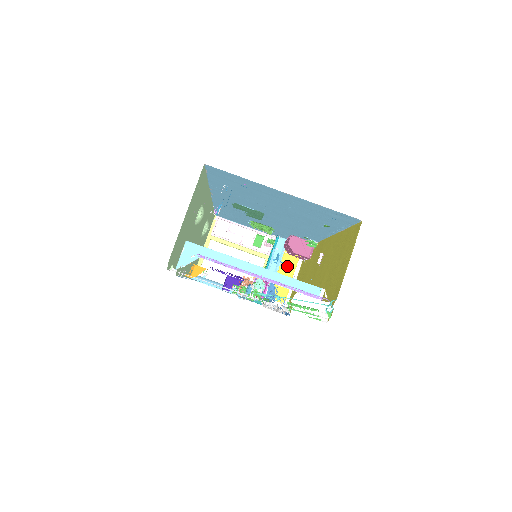
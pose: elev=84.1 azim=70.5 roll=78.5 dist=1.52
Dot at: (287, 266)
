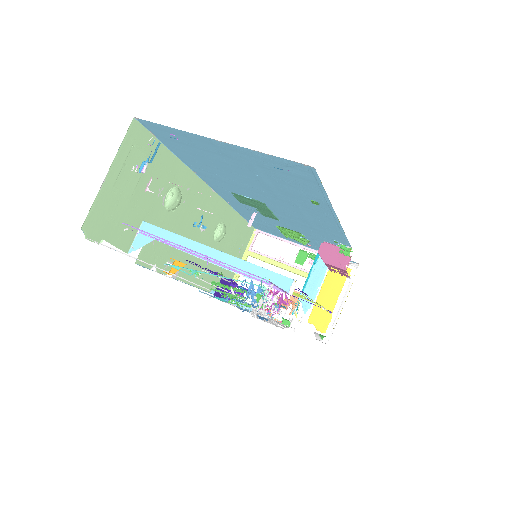
Dot at: (331, 286)
